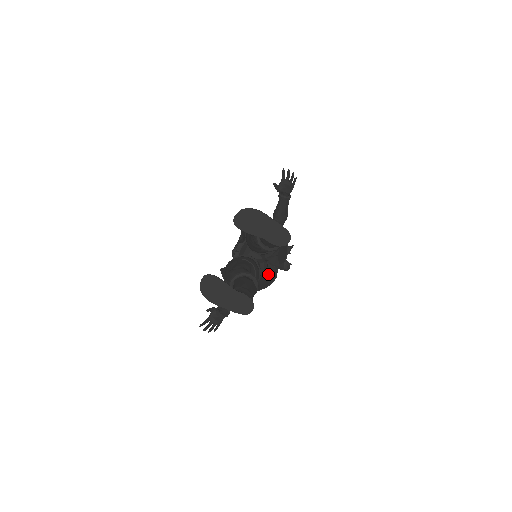
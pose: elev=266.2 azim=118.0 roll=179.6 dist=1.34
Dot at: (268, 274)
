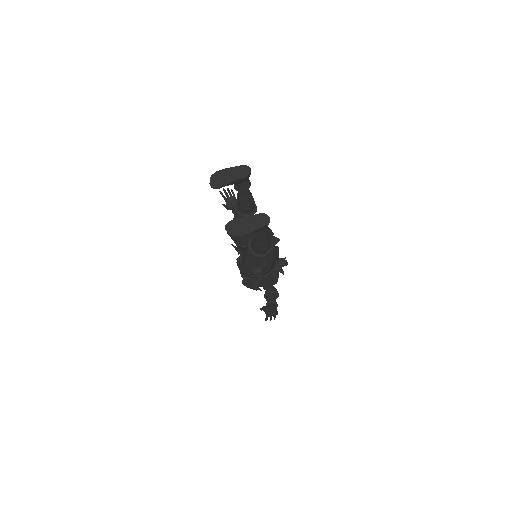
Dot at: (273, 255)
